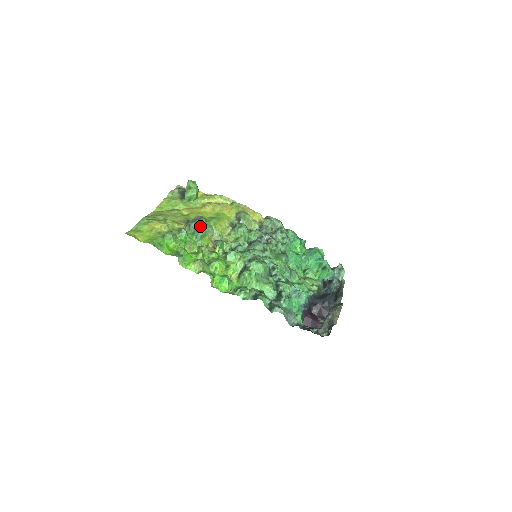
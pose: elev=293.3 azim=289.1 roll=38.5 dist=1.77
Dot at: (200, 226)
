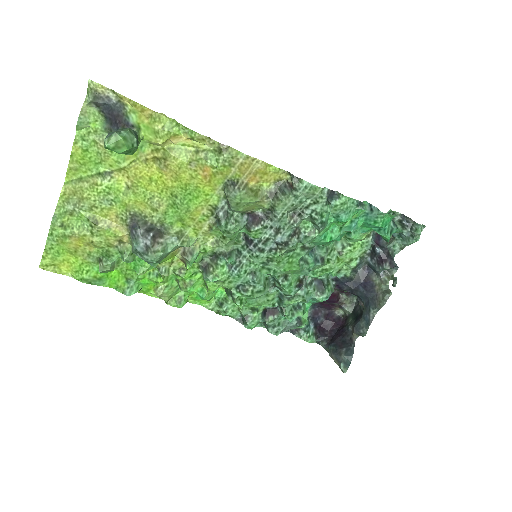
Dot at: (150, 262)
